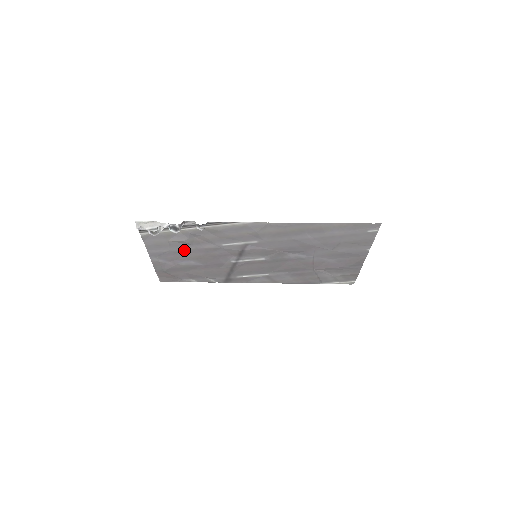
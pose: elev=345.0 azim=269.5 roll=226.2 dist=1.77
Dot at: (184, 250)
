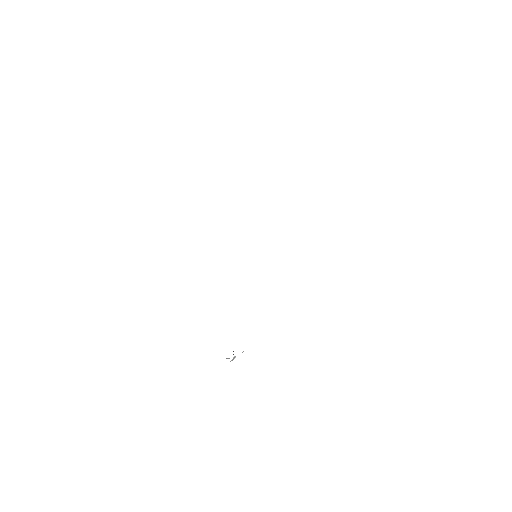
Dot at: occluded
